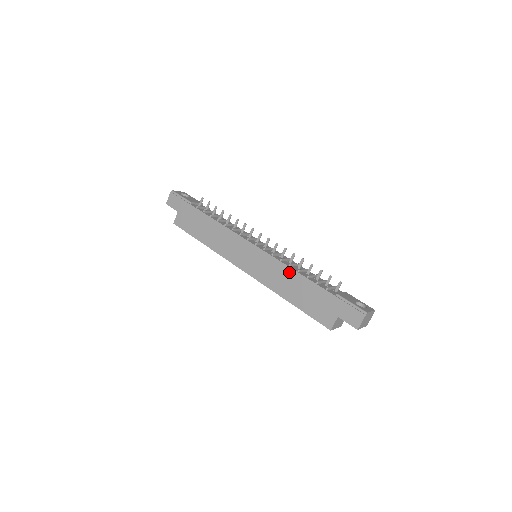
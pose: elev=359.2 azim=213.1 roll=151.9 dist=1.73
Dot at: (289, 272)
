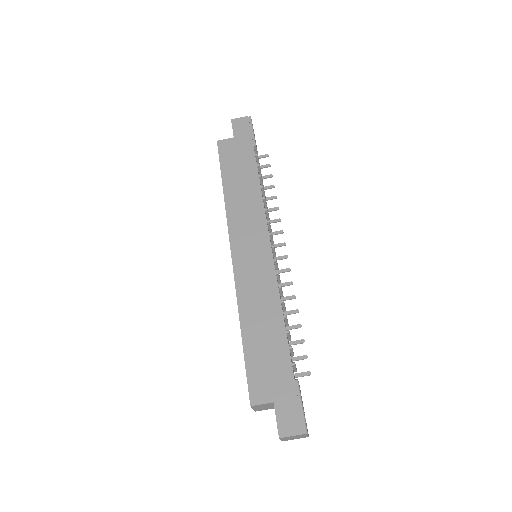
Dot at: (275, 306)
